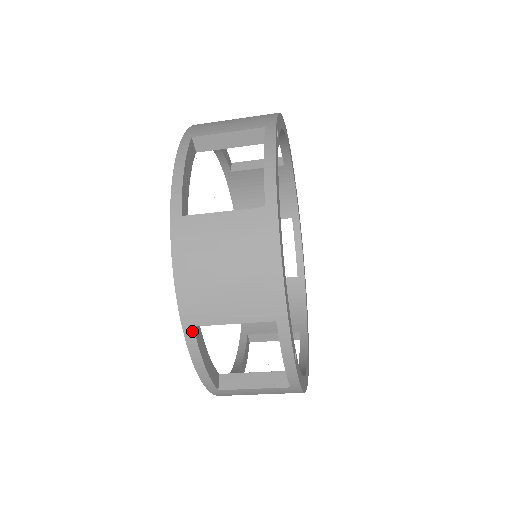
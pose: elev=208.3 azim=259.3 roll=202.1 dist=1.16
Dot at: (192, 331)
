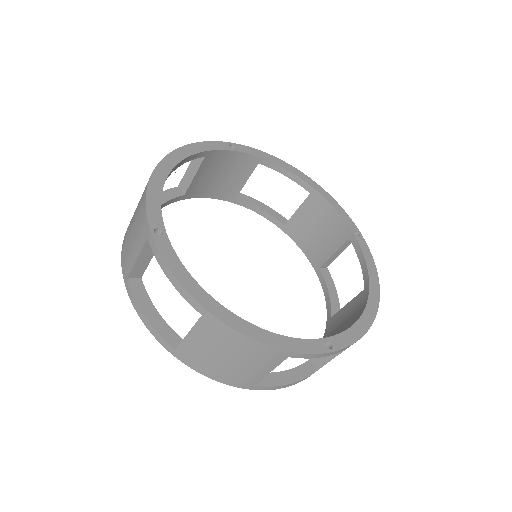
Dot at: (257, 387)
